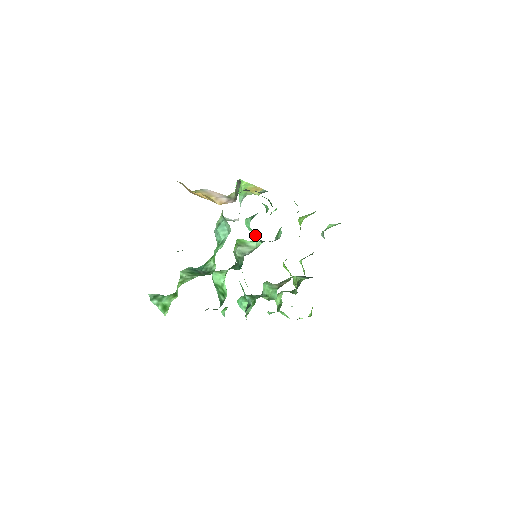
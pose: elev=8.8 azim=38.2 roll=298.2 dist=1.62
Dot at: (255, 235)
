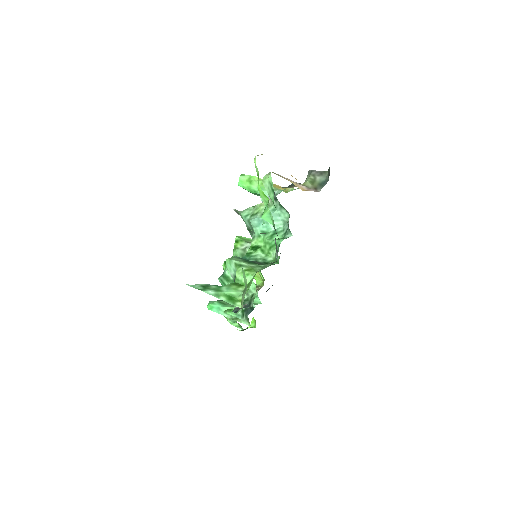
Dot at: occluded
